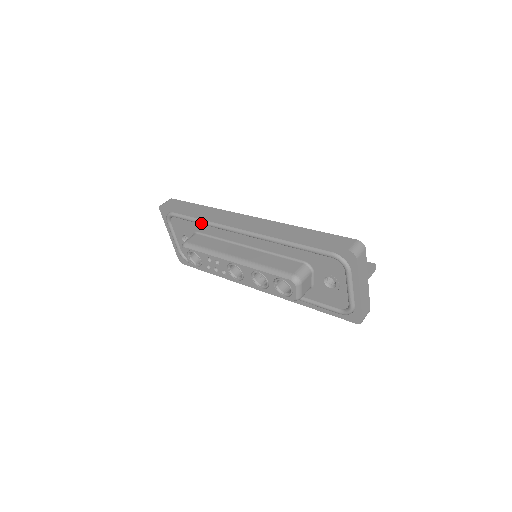
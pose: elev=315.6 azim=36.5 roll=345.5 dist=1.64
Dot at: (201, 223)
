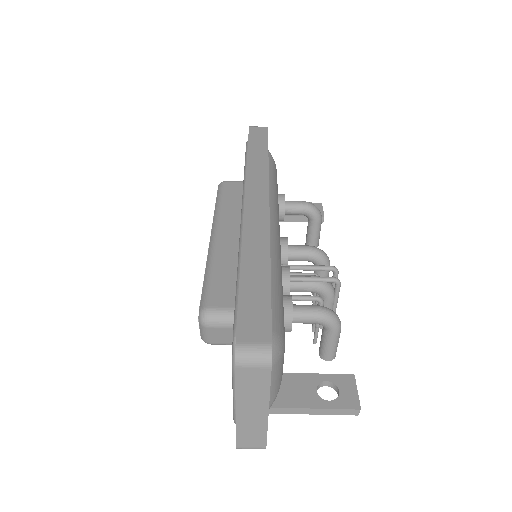
Dot at: (244, 171)
